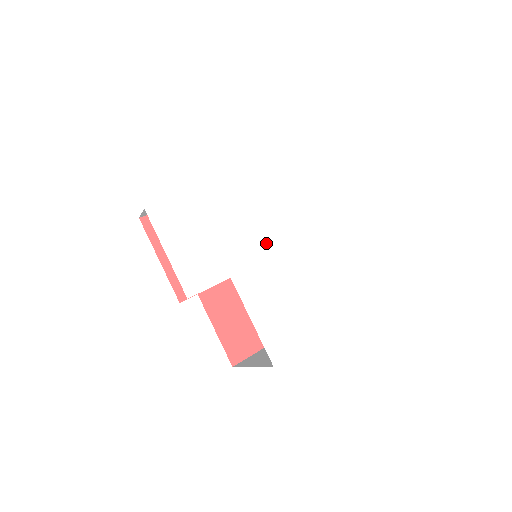
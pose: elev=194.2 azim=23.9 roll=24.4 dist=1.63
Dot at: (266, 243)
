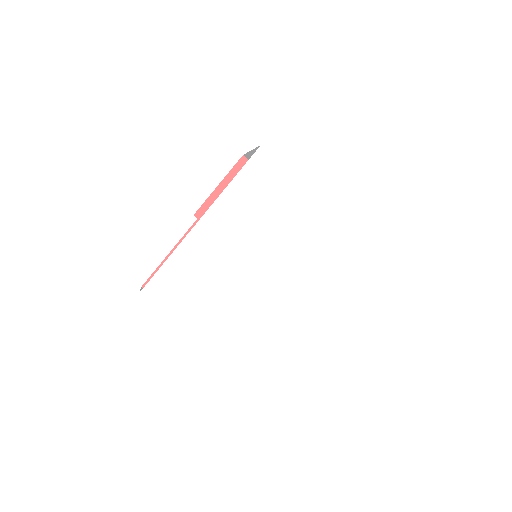
Dot at: (256, 263)
